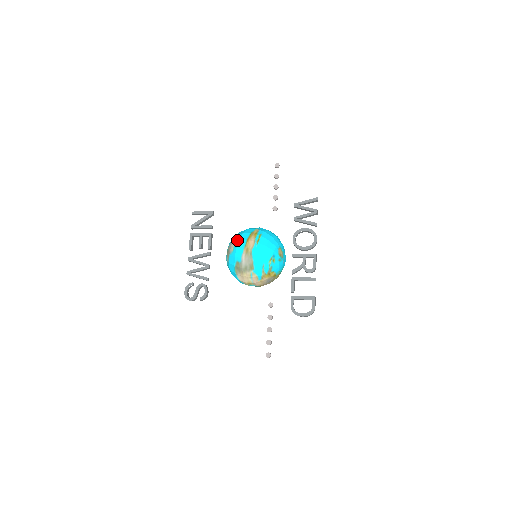
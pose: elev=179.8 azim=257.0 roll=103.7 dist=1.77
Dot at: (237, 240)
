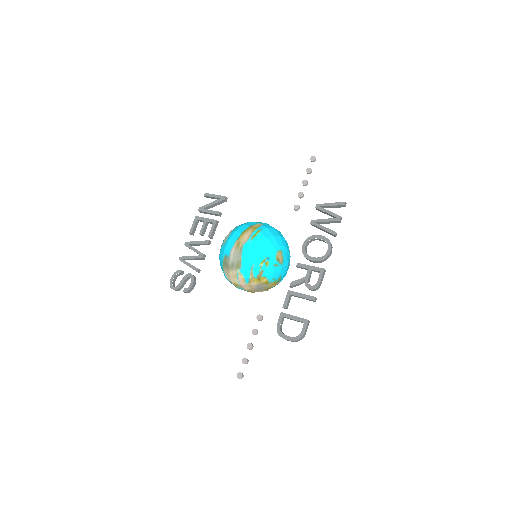
Dot at: (233, 231)
